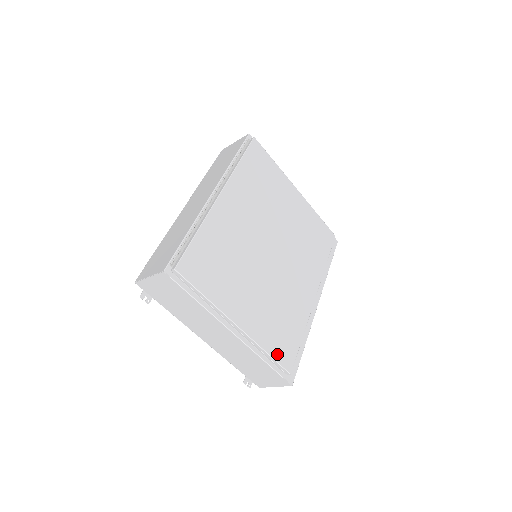
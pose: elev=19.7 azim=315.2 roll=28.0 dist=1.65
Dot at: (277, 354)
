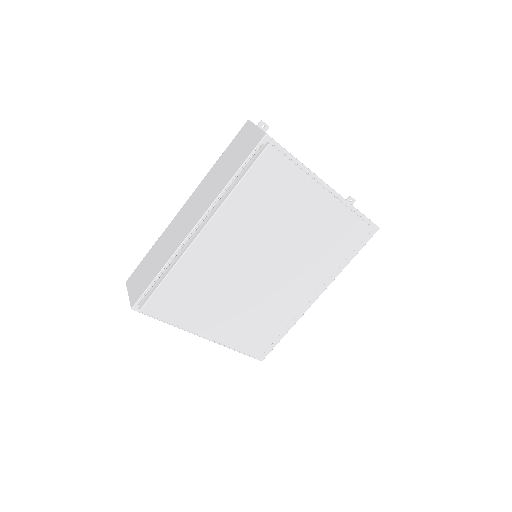
Dot at: (246, 348)
